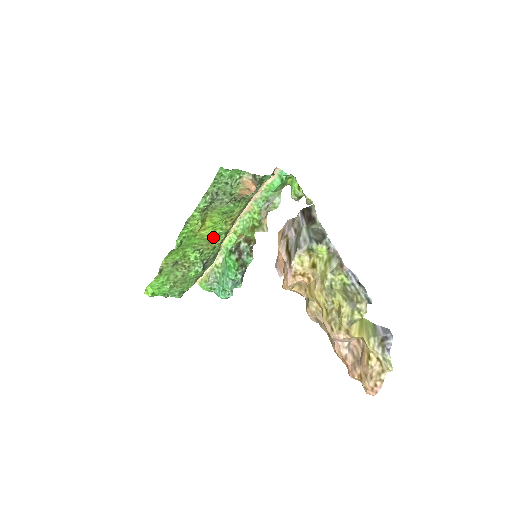
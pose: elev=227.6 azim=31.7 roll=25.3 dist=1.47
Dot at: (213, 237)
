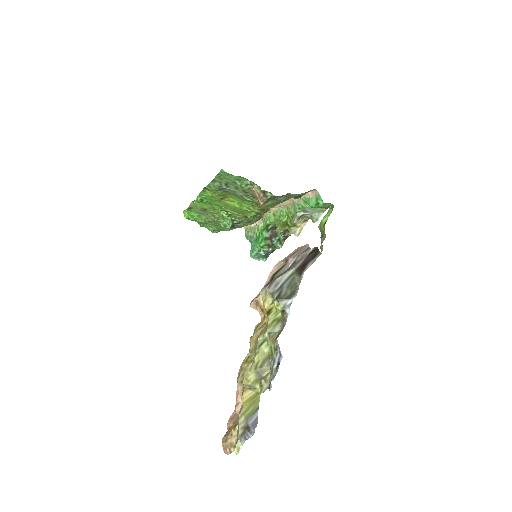
Dot at: (241, 210)
